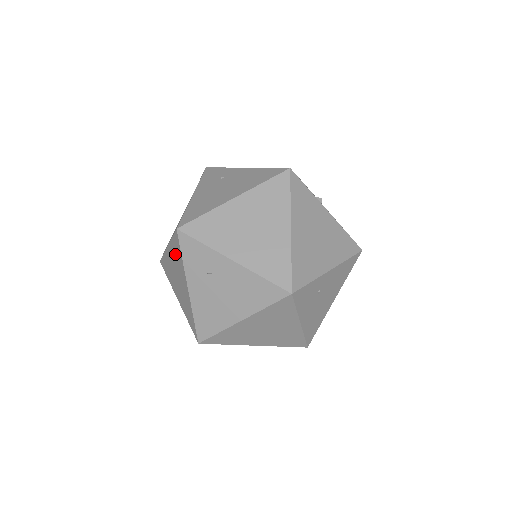
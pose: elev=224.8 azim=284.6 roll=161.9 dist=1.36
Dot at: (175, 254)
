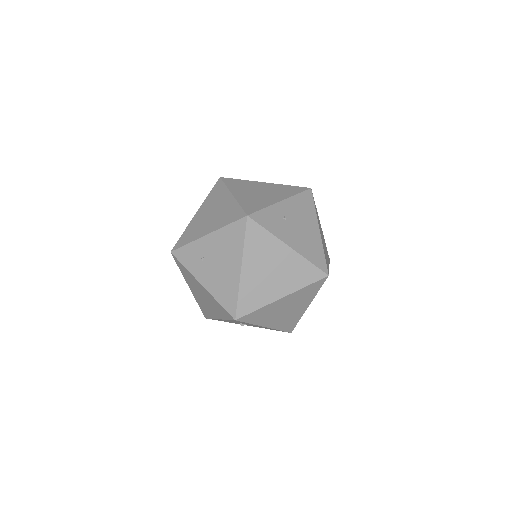
Dot at: (187, 277)
